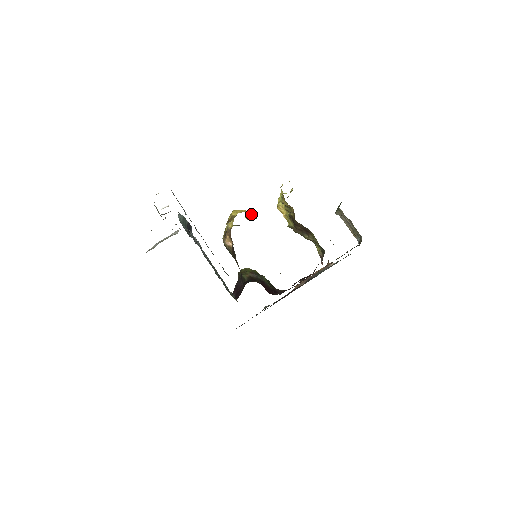
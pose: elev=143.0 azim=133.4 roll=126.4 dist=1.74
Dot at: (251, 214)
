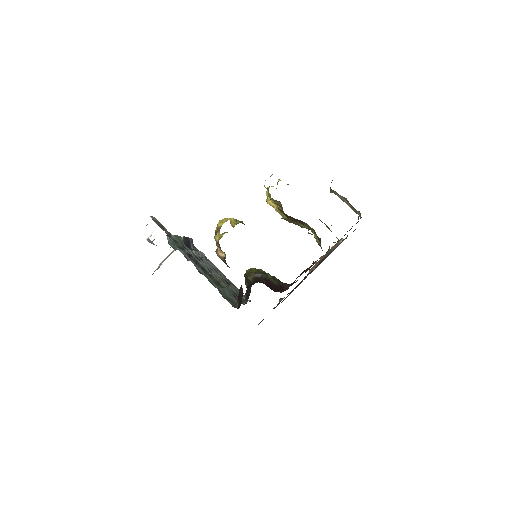
Dot at: (237, 220)
